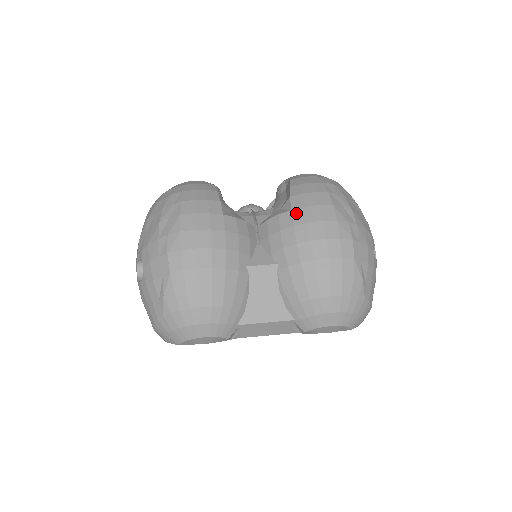
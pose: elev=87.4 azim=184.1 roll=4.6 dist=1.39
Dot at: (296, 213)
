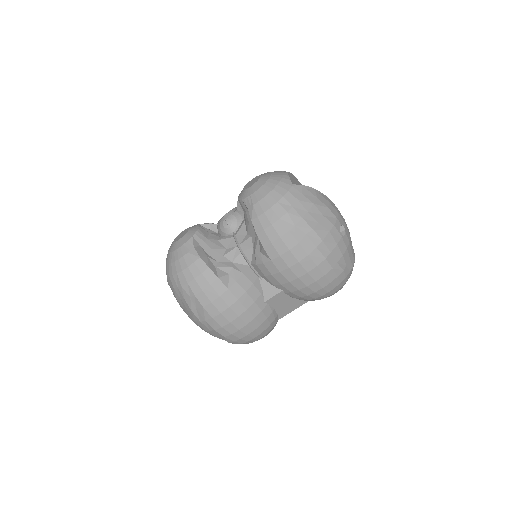
Dot at: (276, 262)
